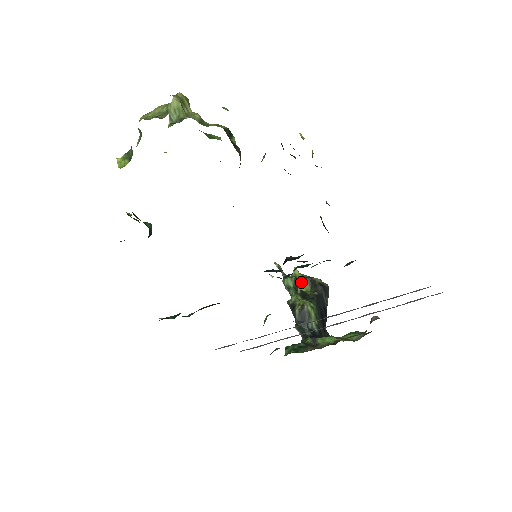
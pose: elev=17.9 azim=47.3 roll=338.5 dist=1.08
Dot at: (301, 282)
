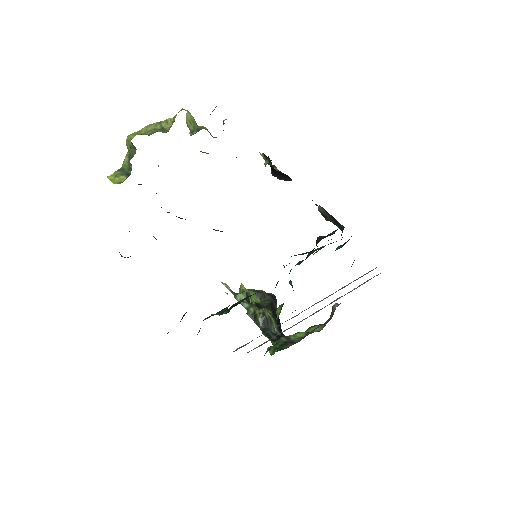
Dot at: occluded
